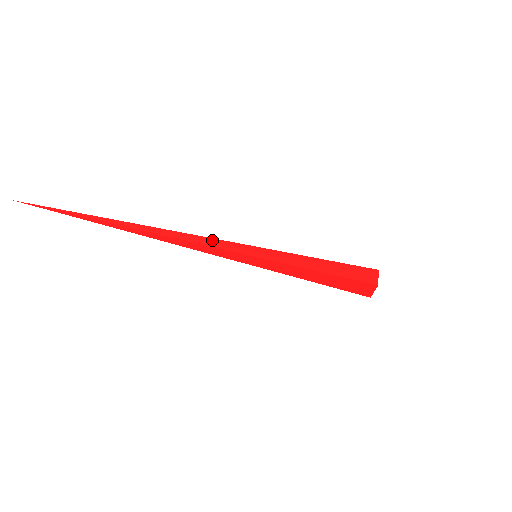
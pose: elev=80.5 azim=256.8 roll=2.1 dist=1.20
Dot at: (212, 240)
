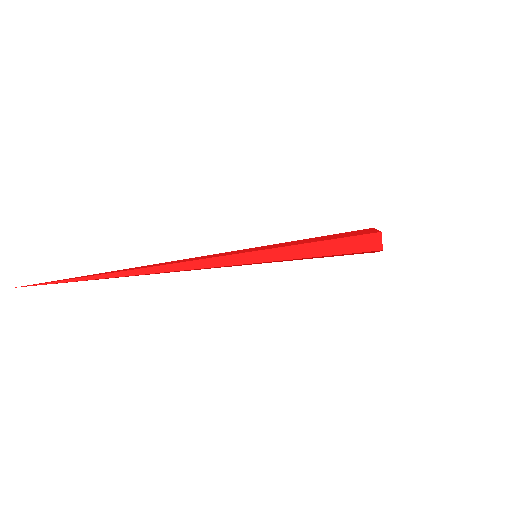
Dot at: (209, 260)
